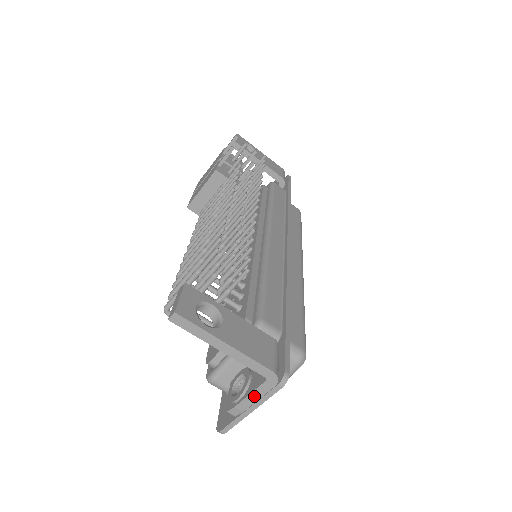
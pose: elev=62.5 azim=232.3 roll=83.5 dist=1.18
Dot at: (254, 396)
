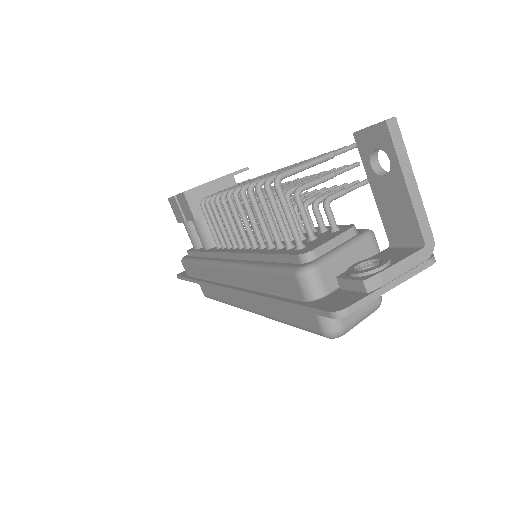
Dot at: (404, 265)
